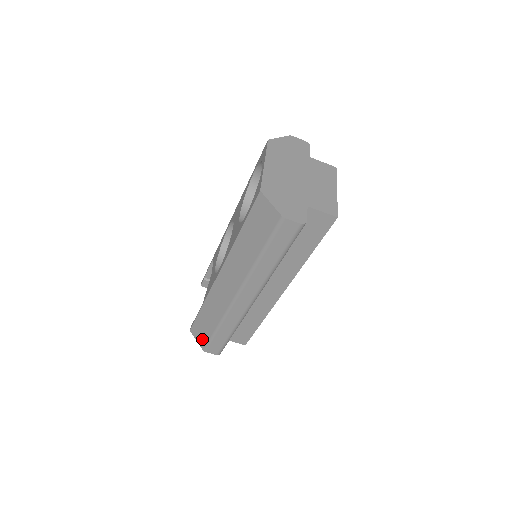
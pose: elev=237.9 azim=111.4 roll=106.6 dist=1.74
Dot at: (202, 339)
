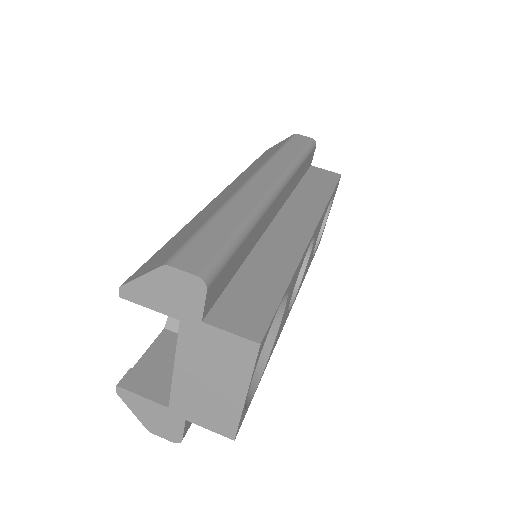
Dot at: (164, 257)
